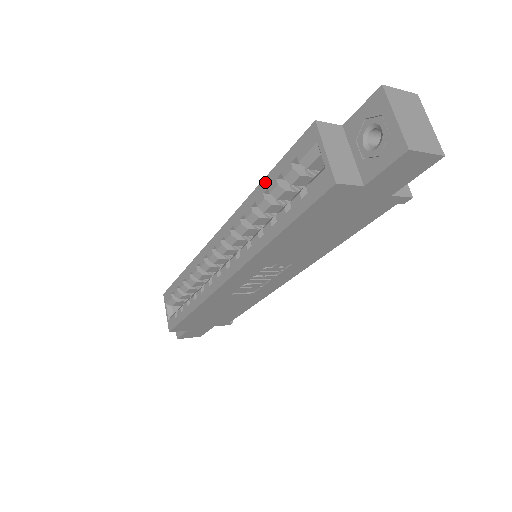
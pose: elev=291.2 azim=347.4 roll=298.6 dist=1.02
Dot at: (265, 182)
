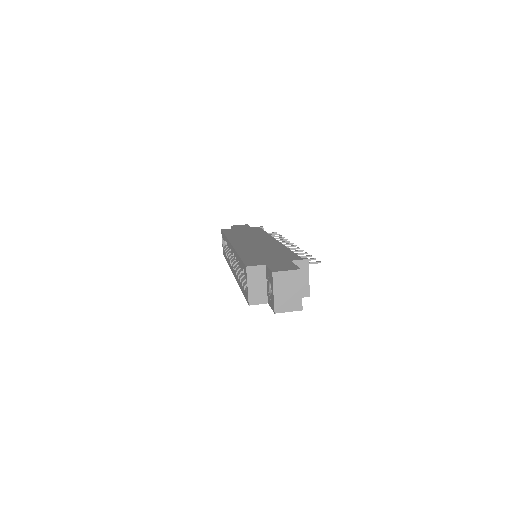
Dot at: (239, 258)
